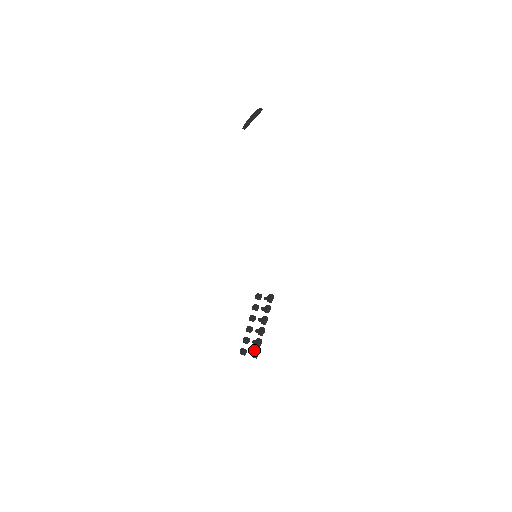
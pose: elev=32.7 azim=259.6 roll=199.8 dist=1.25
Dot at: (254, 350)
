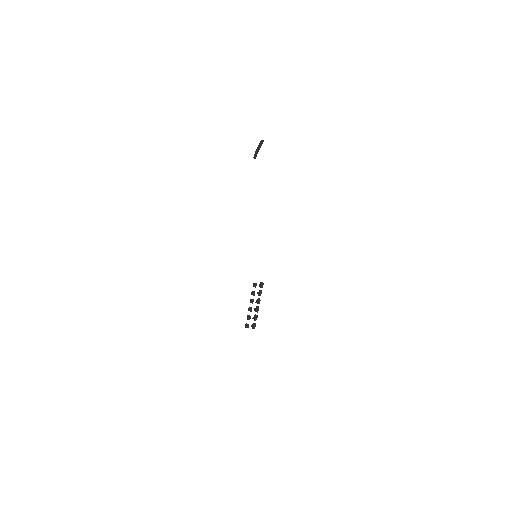
Dot at: (253, 323)
